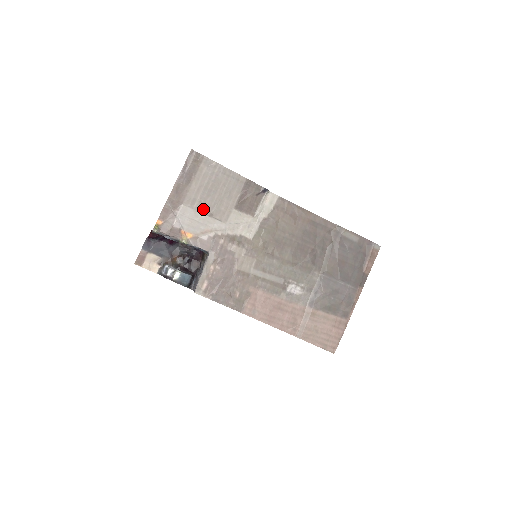
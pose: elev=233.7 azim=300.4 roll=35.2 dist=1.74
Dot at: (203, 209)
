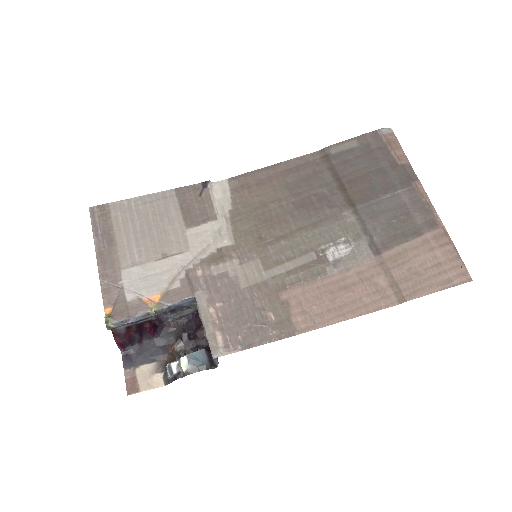
Dot at: (150, 257)
